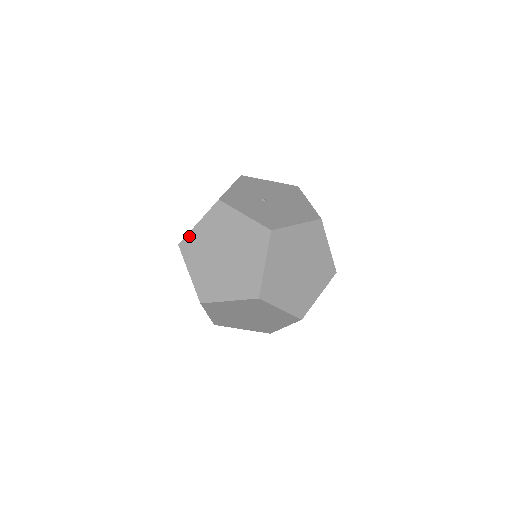
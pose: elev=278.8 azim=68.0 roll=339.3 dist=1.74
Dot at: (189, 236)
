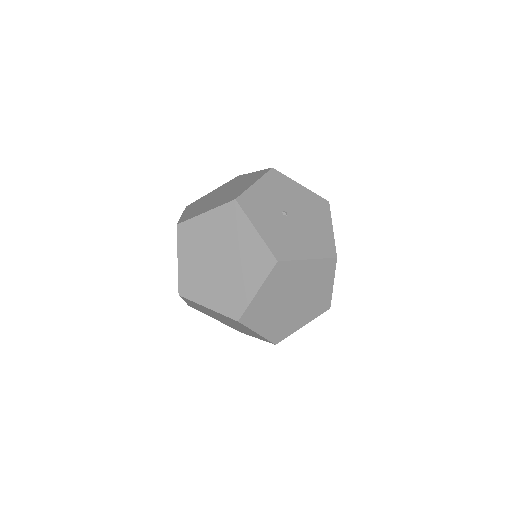
Dot at: (191, 221)
